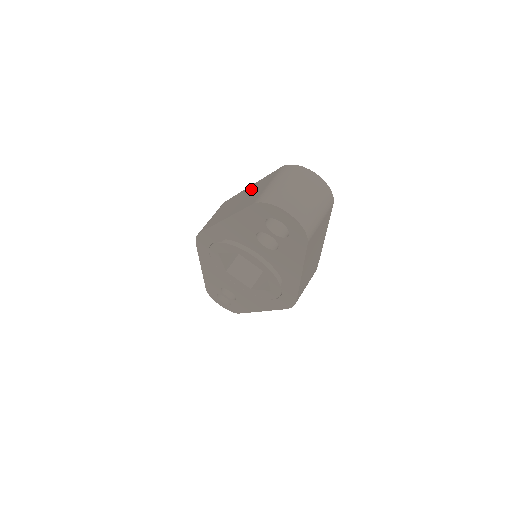
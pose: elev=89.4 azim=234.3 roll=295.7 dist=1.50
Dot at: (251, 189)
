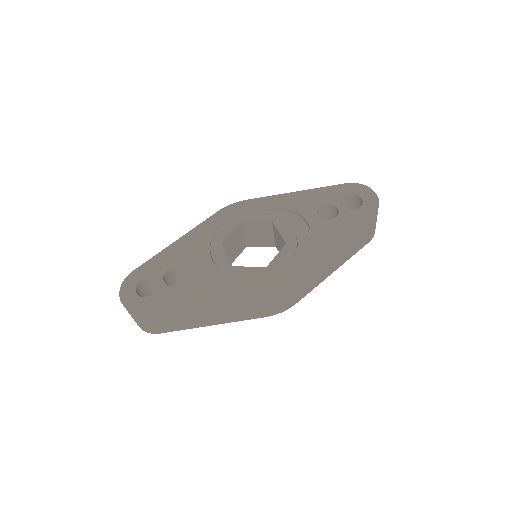
Dot at: occluded
